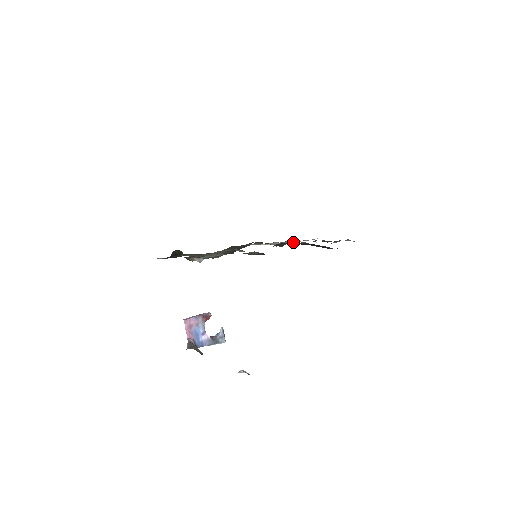
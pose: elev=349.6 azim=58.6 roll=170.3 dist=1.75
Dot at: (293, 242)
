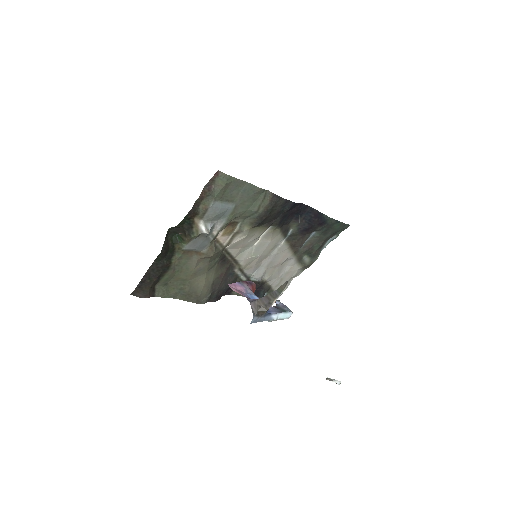
Dot at: (287, 226)
